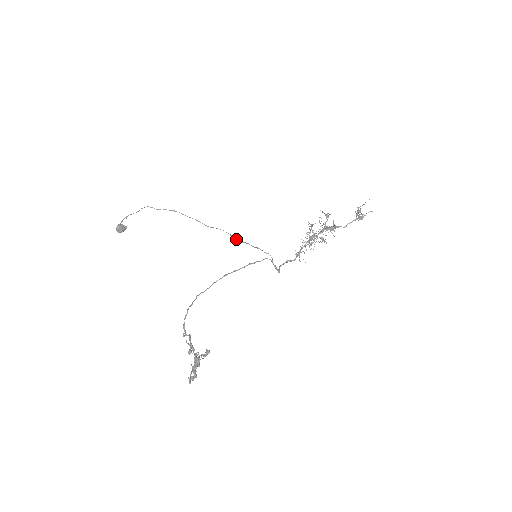
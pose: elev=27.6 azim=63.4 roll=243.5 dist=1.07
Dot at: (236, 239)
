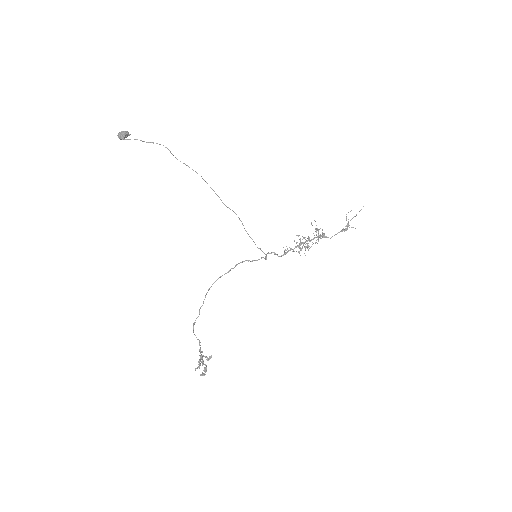
Dot at: (245, 230)
